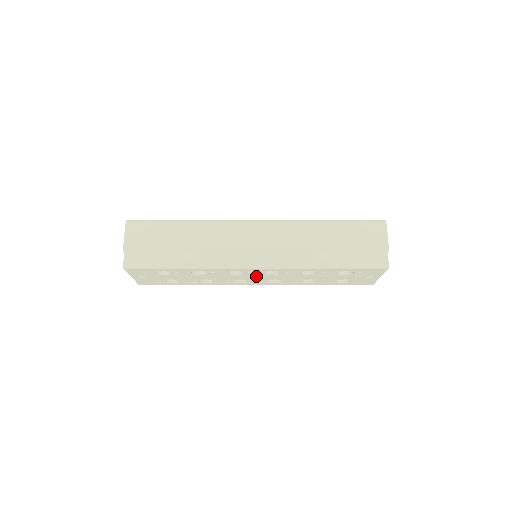
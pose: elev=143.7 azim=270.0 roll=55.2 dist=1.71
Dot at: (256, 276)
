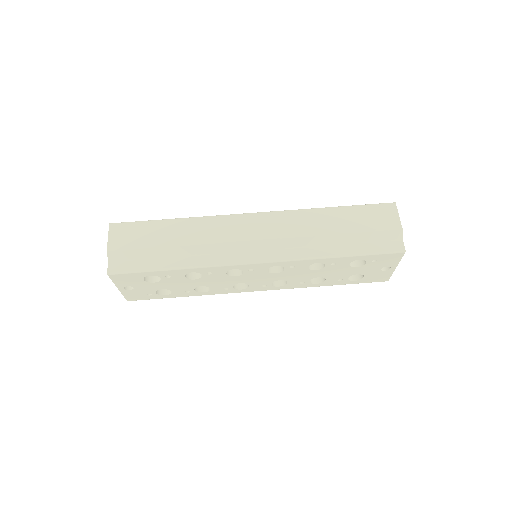
Dot at: (258, 276)
